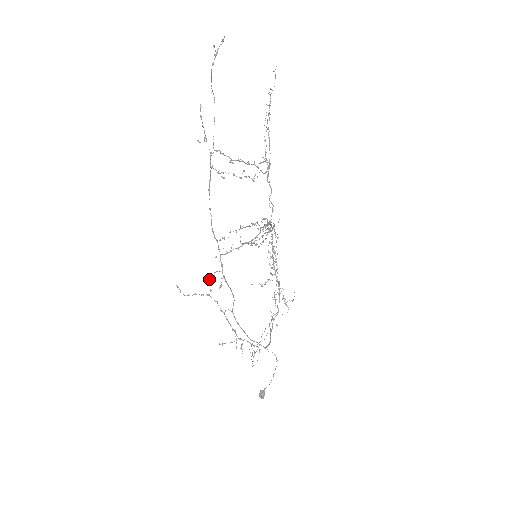
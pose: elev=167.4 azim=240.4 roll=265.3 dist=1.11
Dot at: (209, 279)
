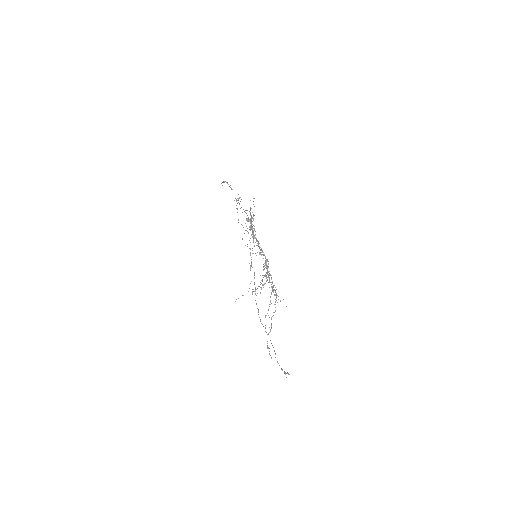
Dot at: occluded
